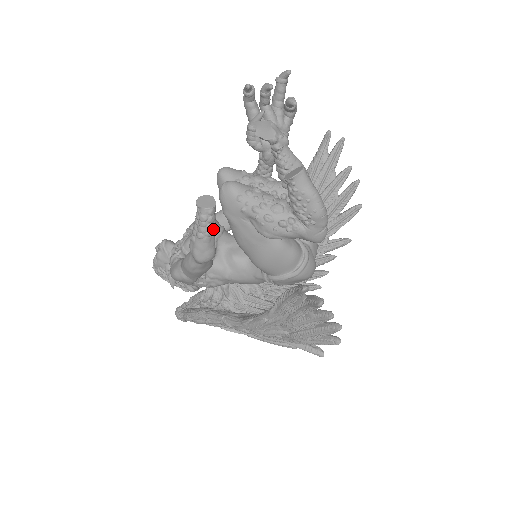
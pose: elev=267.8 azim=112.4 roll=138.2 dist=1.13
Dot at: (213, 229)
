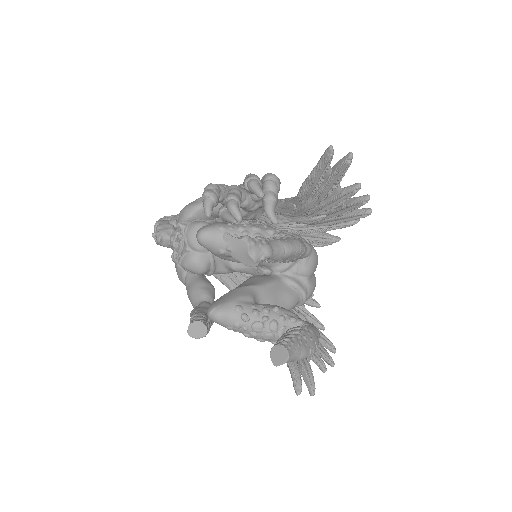
Dot at: (210, 327)
